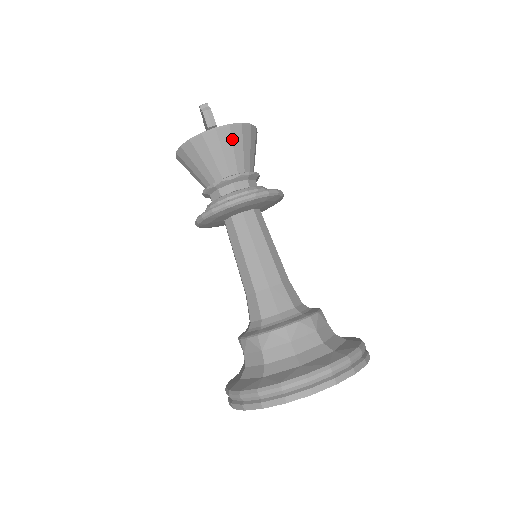
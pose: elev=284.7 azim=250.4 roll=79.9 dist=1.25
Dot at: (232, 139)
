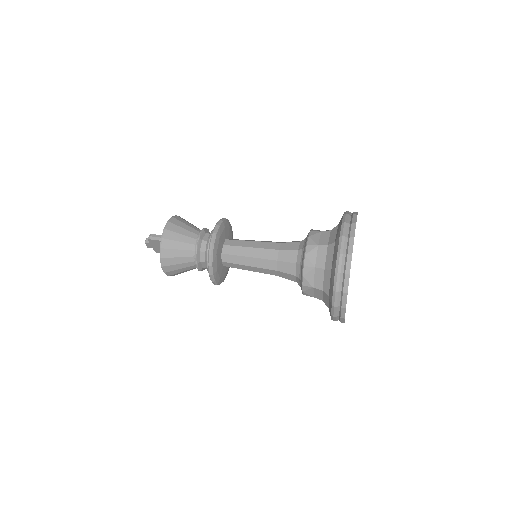
Dot at: (177, 225)
